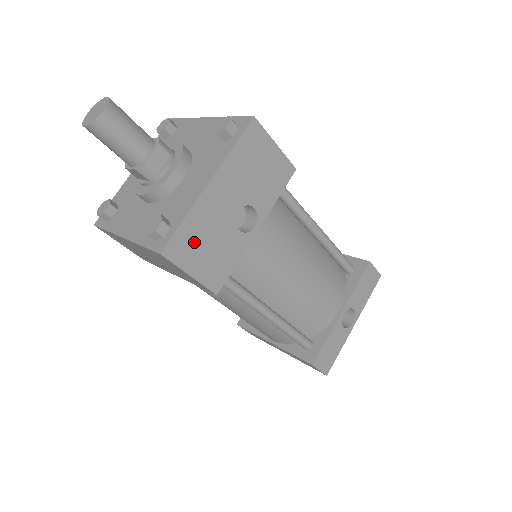
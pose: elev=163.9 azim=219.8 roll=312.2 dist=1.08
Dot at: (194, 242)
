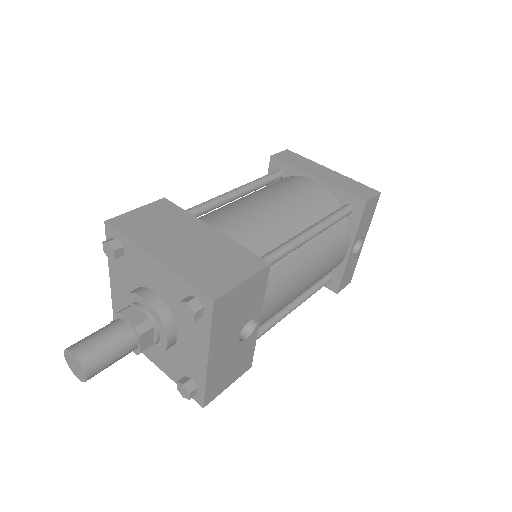
Dot at: (220, 380)
